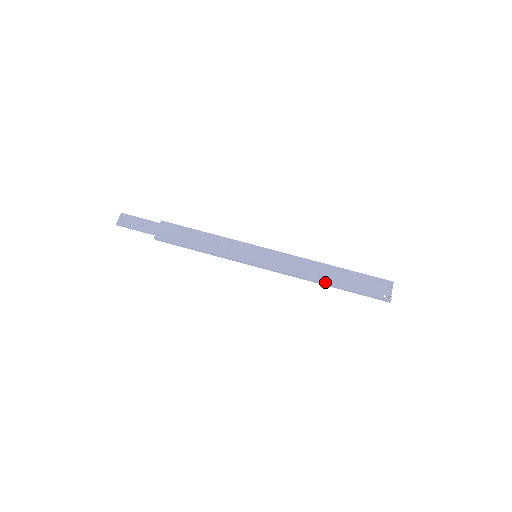
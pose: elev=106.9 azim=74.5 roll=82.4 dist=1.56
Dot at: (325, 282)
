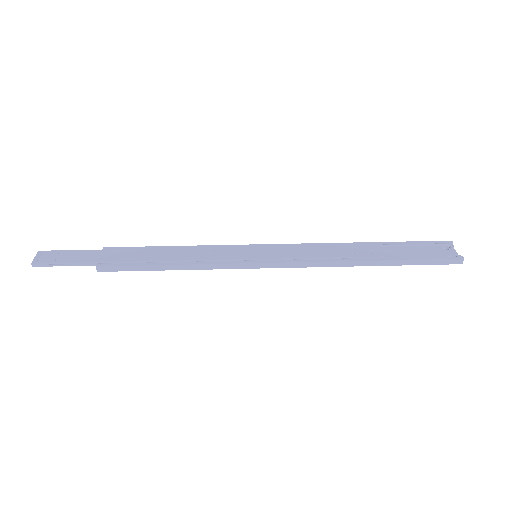
Dot at: (366, 259)
